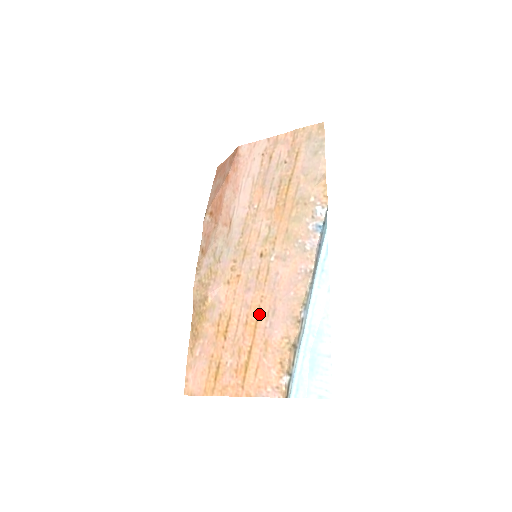
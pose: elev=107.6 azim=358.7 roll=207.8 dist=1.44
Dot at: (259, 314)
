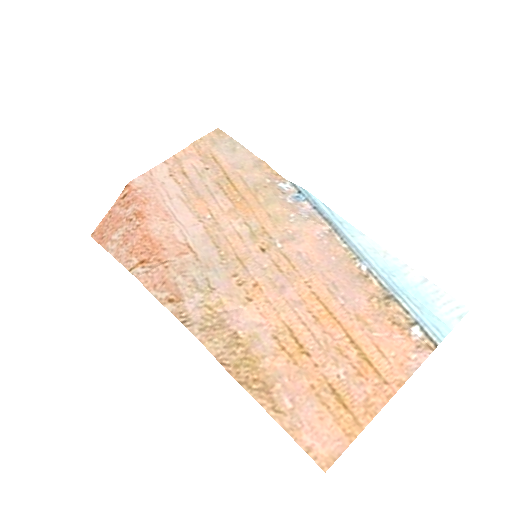
Dot at: (321, 299)
